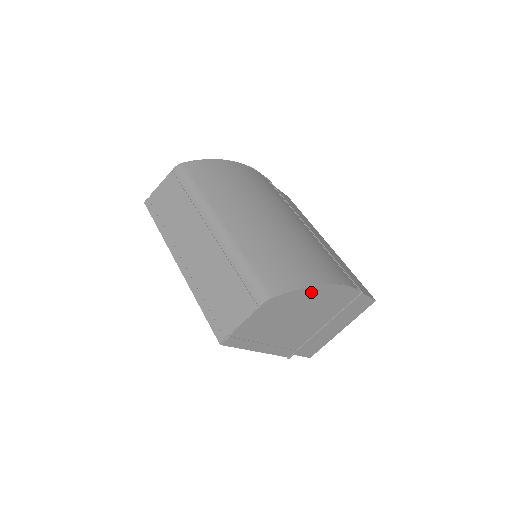
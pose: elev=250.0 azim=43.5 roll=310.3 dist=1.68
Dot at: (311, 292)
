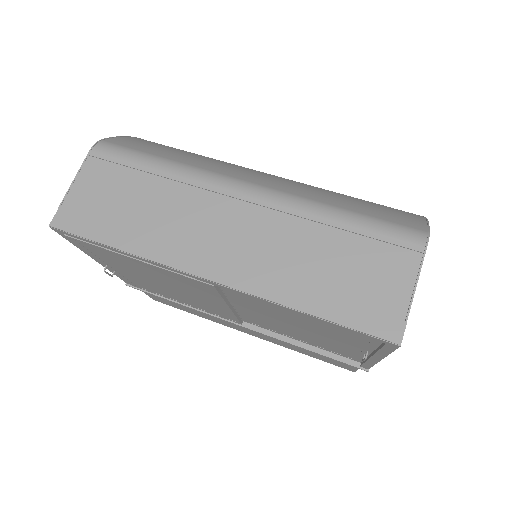
Dot at: occluded
